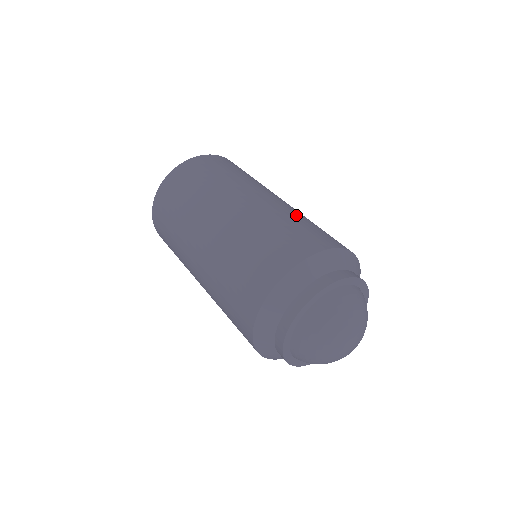
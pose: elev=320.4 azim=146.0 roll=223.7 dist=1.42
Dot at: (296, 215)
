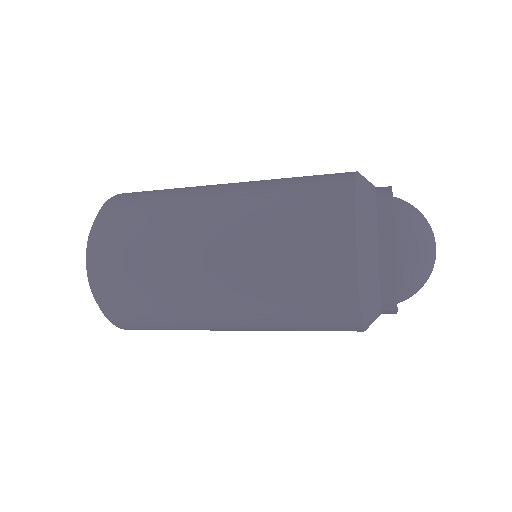
Dot at: (278, 181)
